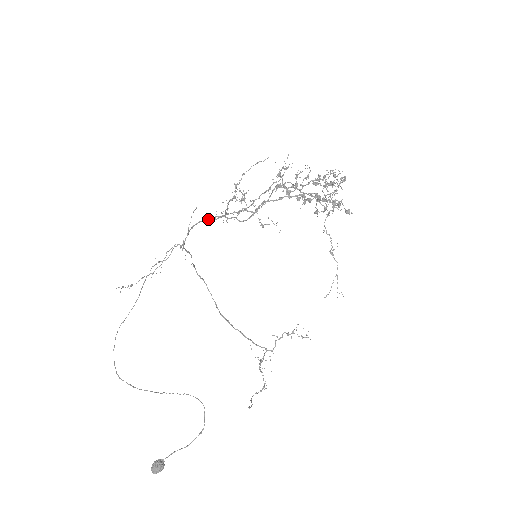
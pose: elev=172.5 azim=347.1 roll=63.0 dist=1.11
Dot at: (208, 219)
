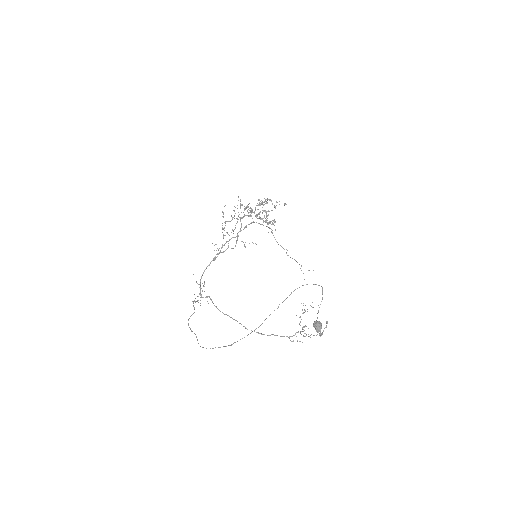
Dot at: (211, 261)
